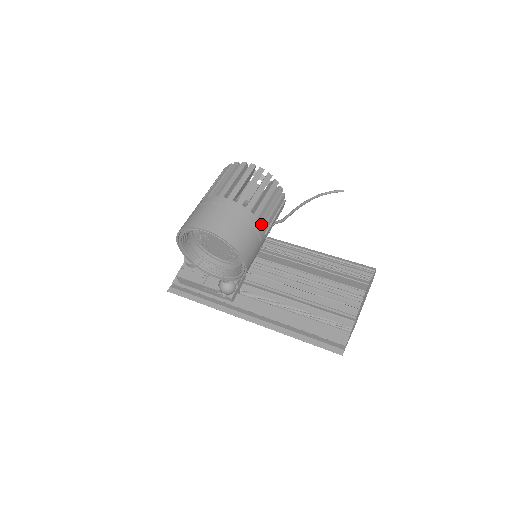
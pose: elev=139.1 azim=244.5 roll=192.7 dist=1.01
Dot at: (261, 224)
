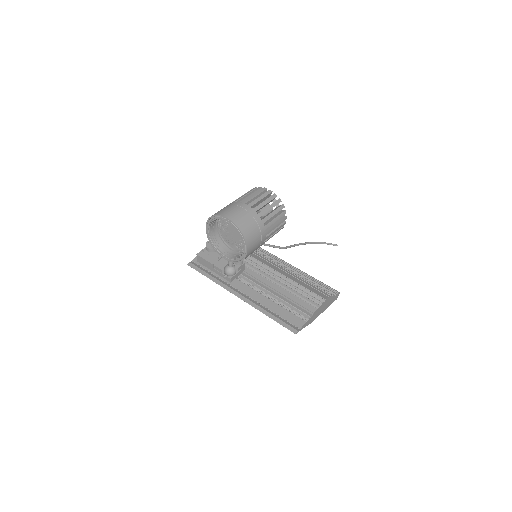
Dot at: (265, 228)
